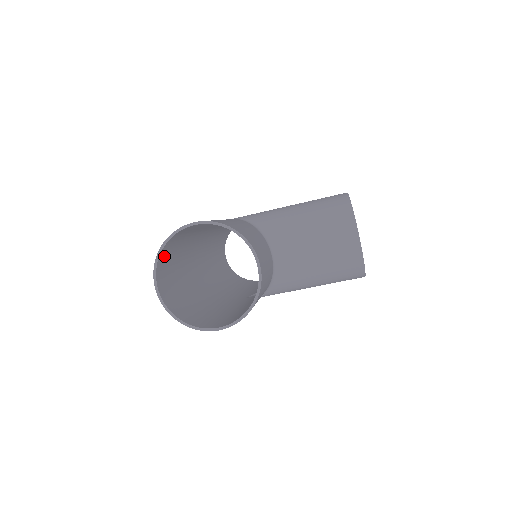
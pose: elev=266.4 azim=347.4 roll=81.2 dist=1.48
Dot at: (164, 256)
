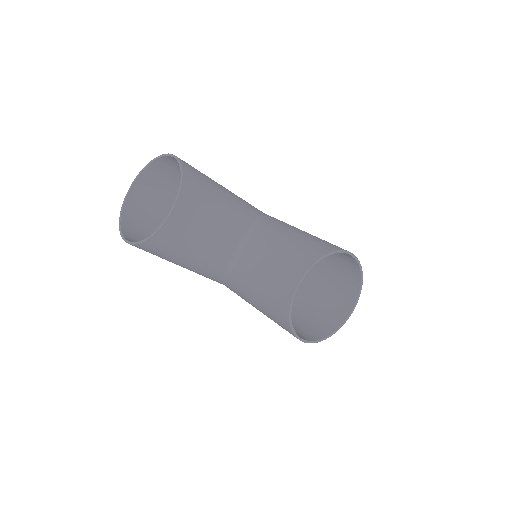
Dot at: (156, 174)
